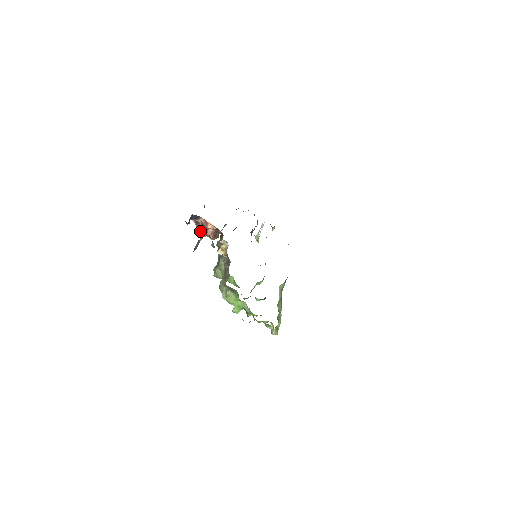
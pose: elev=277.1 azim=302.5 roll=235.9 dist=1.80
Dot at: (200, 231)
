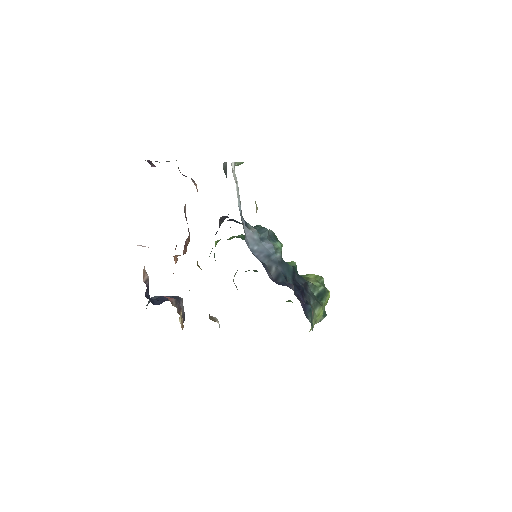
Dot at: occluded
